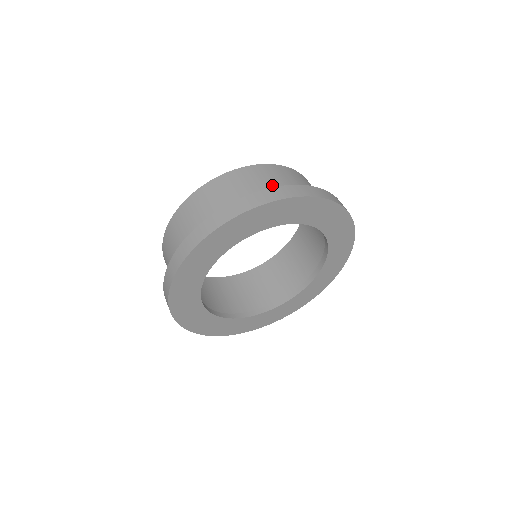
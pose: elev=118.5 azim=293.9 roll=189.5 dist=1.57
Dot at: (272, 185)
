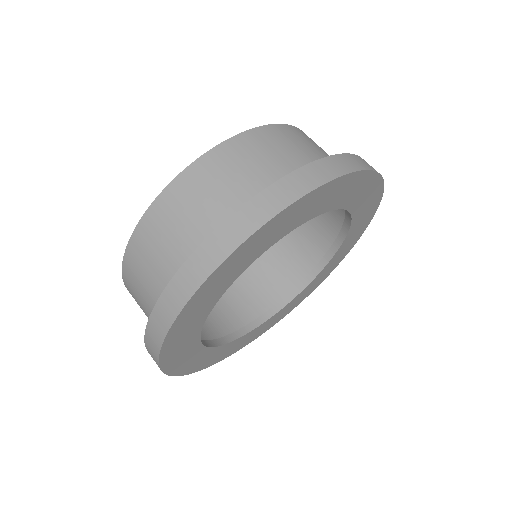
Dot at: (297, 156)
